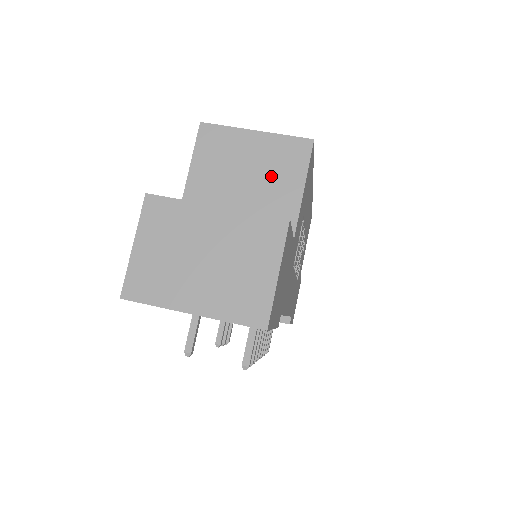
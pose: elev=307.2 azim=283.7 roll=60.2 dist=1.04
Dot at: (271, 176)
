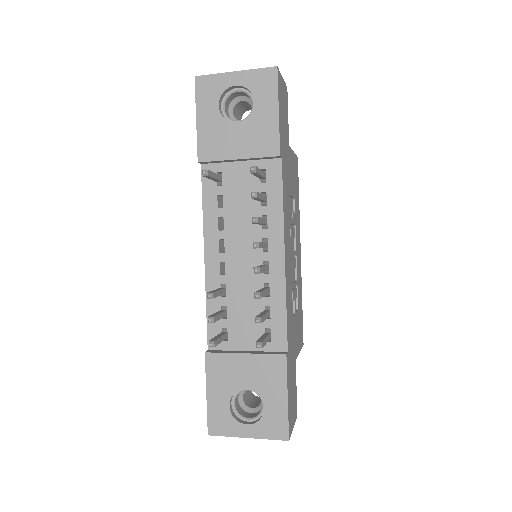
Dot at: occluded
